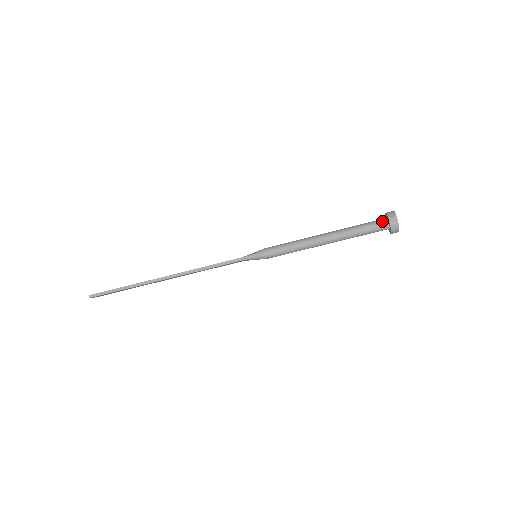
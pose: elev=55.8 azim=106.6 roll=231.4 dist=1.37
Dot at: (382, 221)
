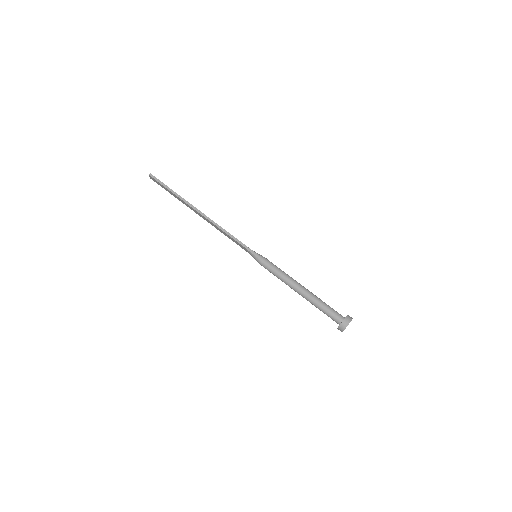
Dot at: (341, 316)
